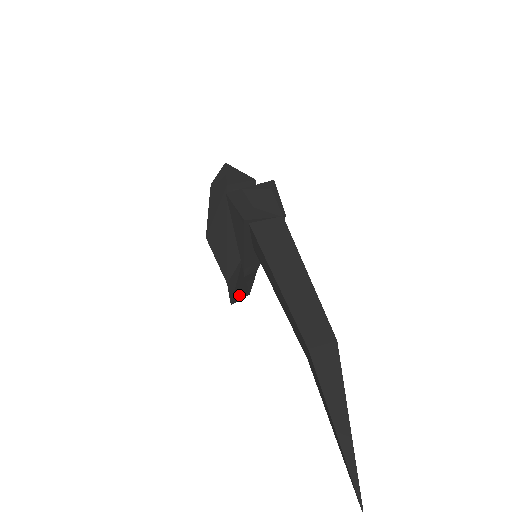
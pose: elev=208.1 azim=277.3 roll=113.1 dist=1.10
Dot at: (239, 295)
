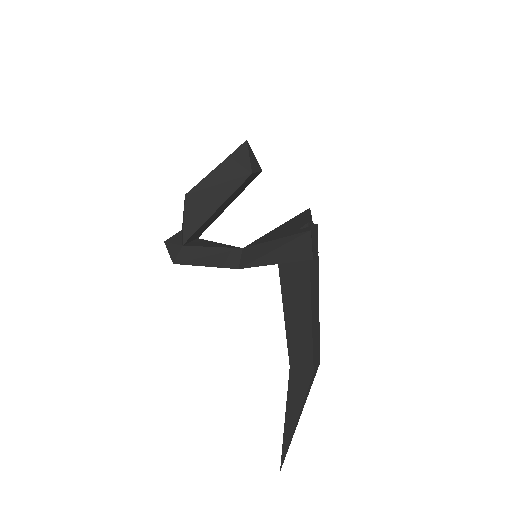
Dot at: occluded
